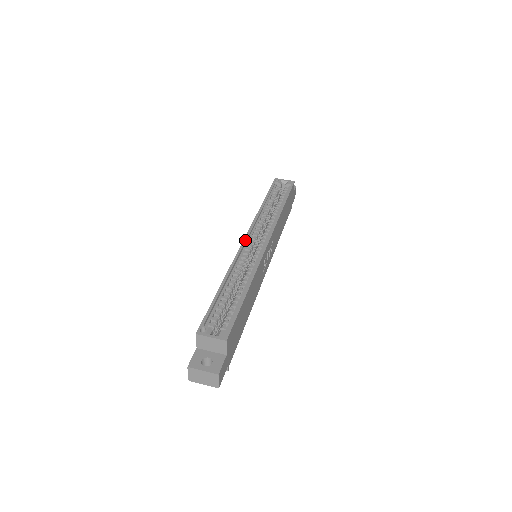
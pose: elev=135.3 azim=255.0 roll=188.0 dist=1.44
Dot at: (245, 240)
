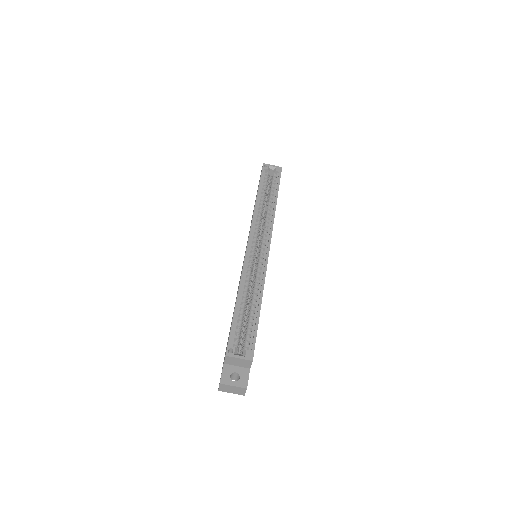
Dot at: (249, 245)
